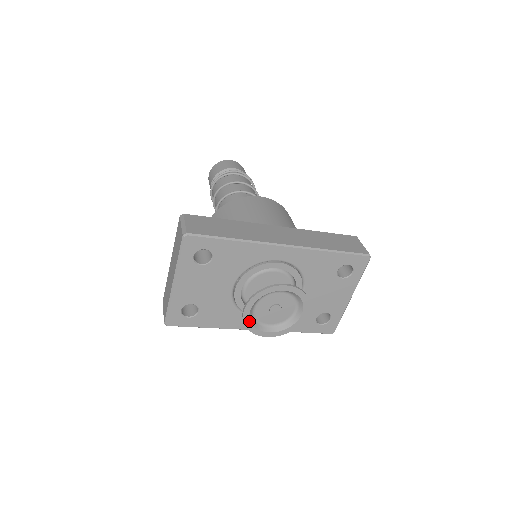
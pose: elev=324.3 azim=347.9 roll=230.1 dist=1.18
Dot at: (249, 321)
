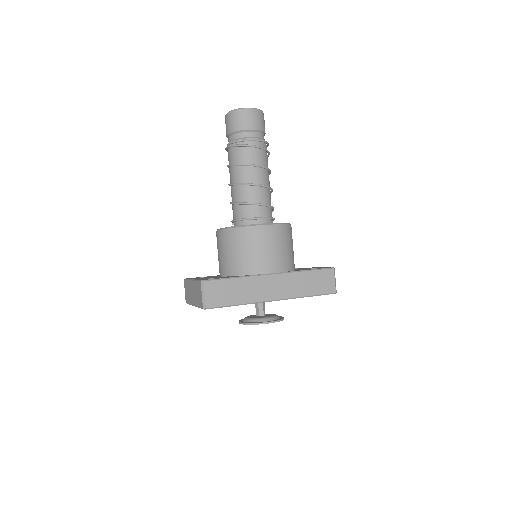
Dot at: occluded
